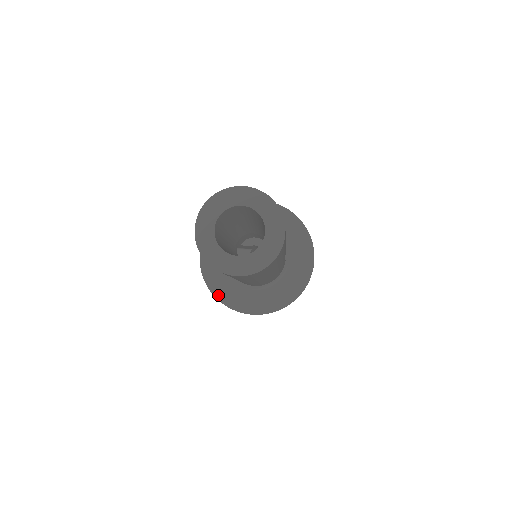
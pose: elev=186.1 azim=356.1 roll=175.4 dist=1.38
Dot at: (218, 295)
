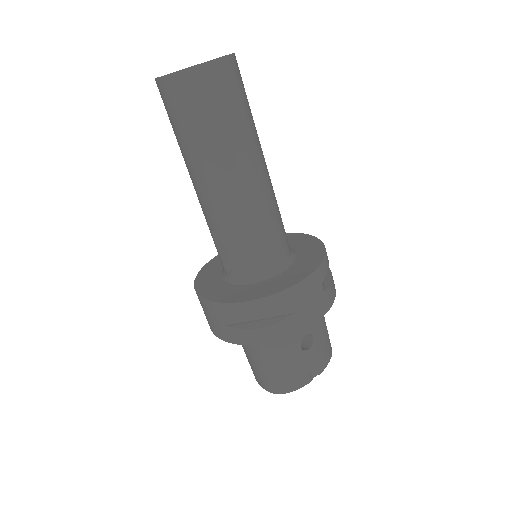
Dot at: (256, 297)
